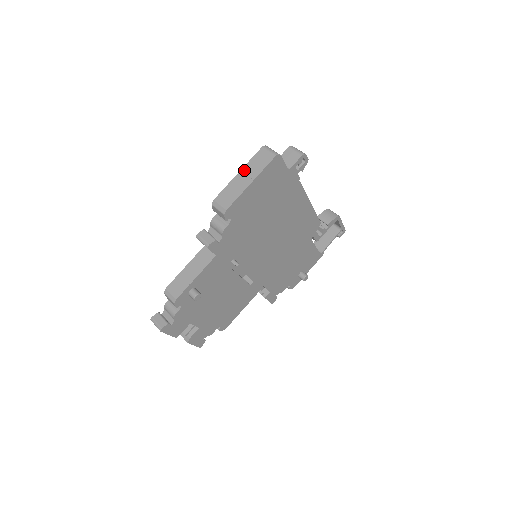
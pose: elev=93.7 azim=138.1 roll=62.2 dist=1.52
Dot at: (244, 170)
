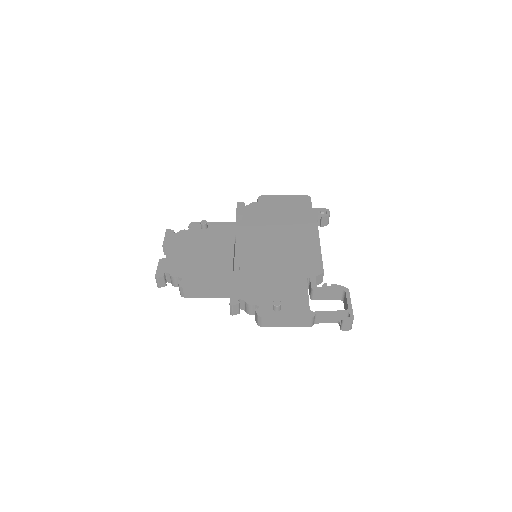
Dot at: occluded
